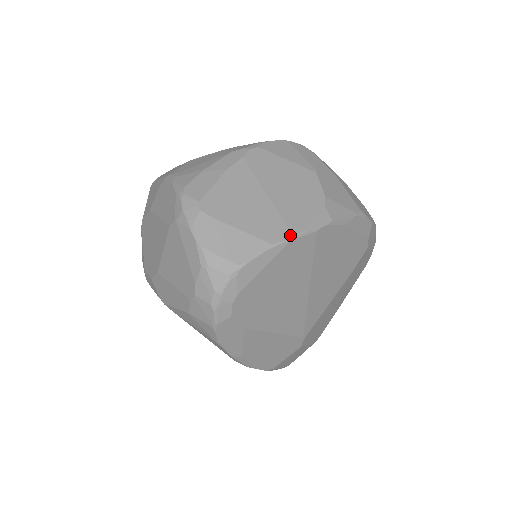
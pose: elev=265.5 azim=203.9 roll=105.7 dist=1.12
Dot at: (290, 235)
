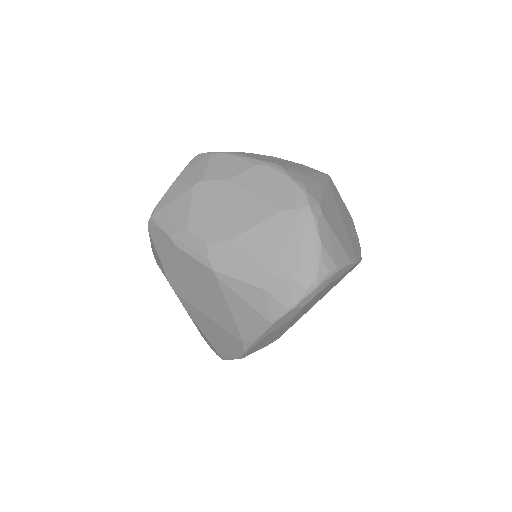
Dot at: (356, 259)
